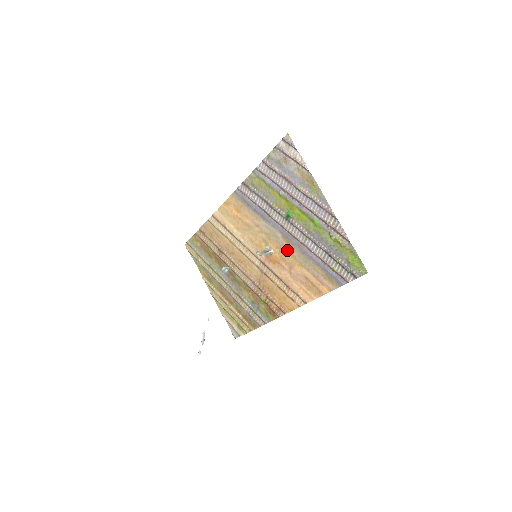
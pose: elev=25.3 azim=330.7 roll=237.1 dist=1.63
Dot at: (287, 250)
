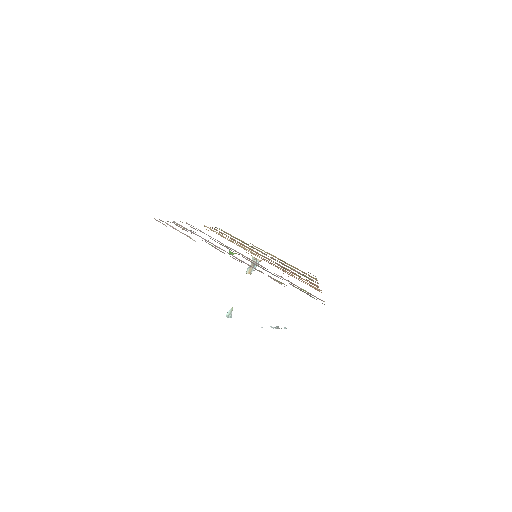
Dot at: occluded
